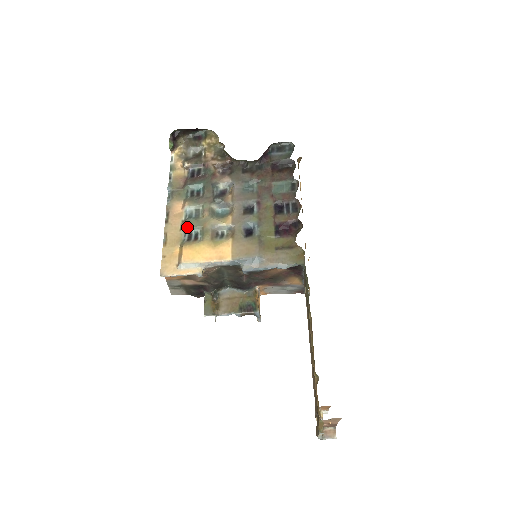
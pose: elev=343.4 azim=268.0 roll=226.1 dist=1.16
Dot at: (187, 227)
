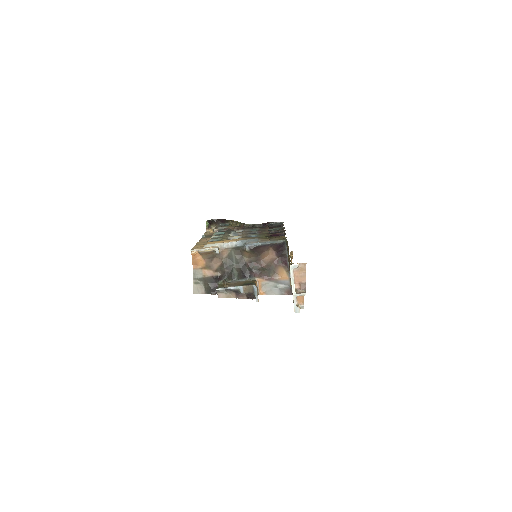
Dot at: (212, 239)
